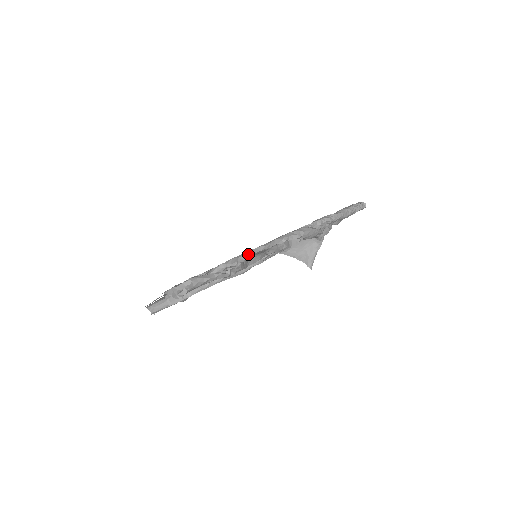
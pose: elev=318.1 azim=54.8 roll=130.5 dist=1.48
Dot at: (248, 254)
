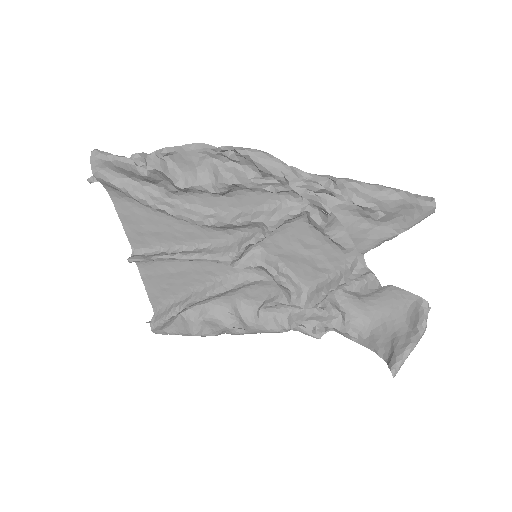
Dot at: (165, 147)
